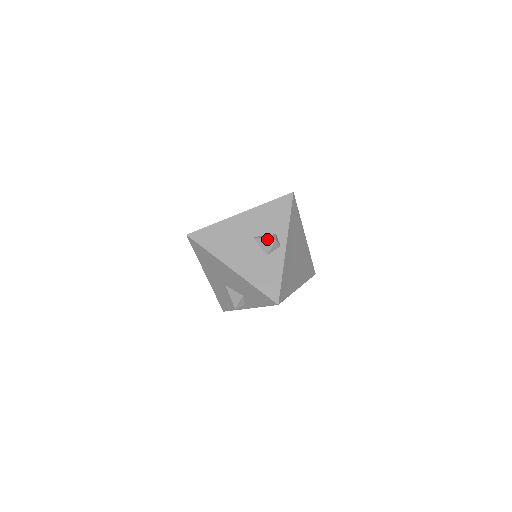
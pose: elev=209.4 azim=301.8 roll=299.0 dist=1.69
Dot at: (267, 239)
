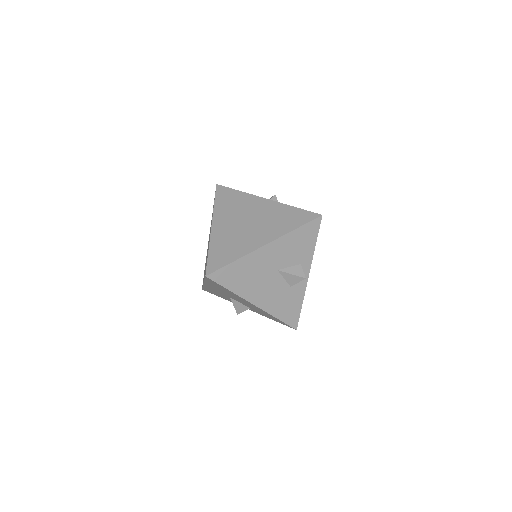
Dot at: (295, 275)
